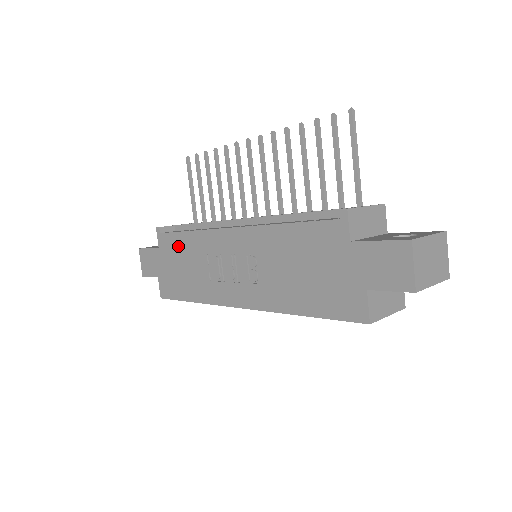
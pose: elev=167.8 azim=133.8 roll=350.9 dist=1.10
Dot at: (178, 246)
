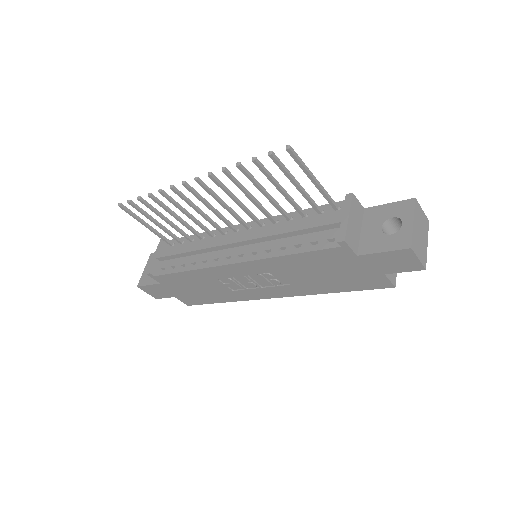
Dot at: (182, 280)
